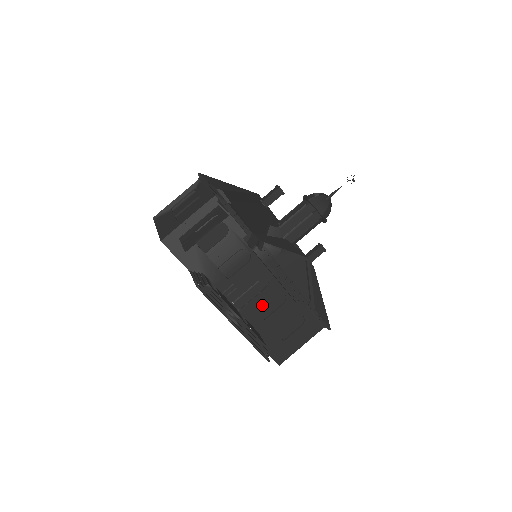
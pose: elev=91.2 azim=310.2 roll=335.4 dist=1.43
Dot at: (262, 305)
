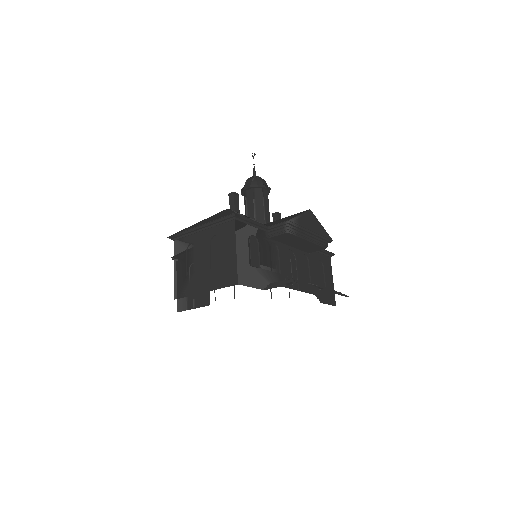
Dot at: (303, 274)
